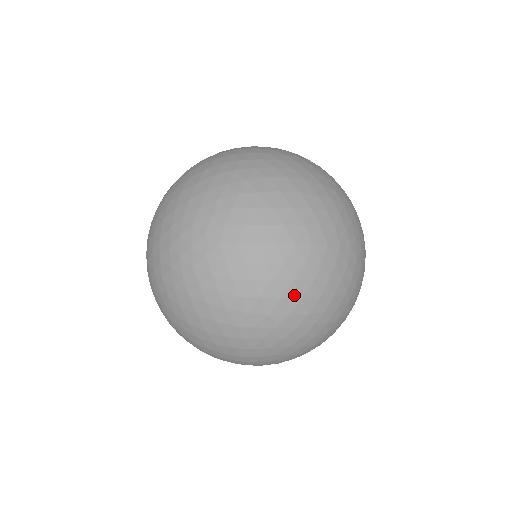
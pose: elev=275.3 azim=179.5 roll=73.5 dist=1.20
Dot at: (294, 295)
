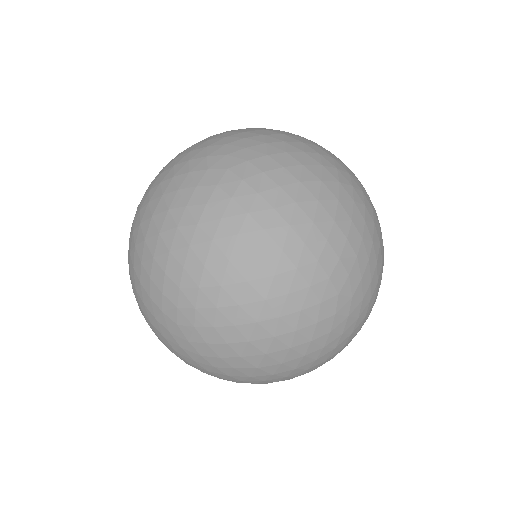
Dot at: (271, 363)
